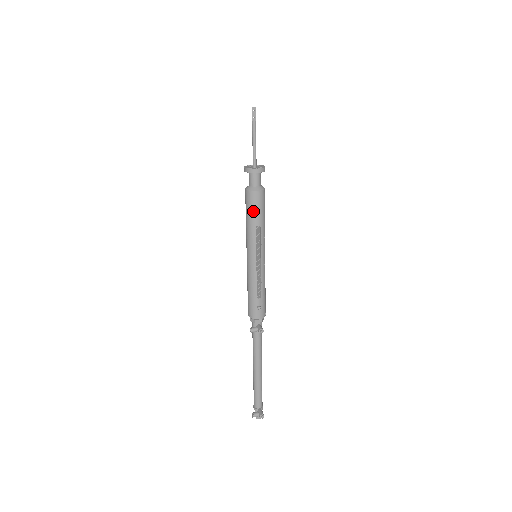
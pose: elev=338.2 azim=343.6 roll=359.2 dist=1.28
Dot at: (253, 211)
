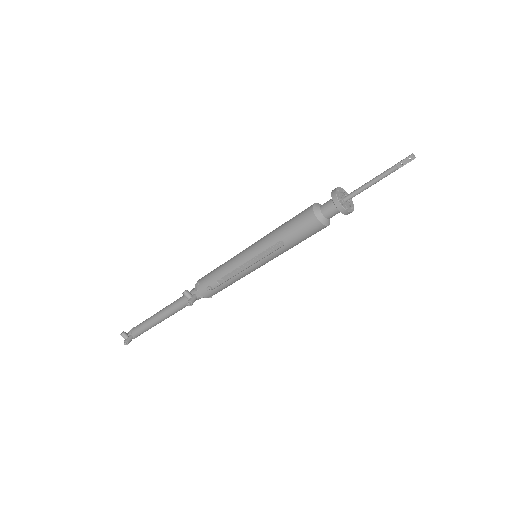
Dot at: (295, 228)
